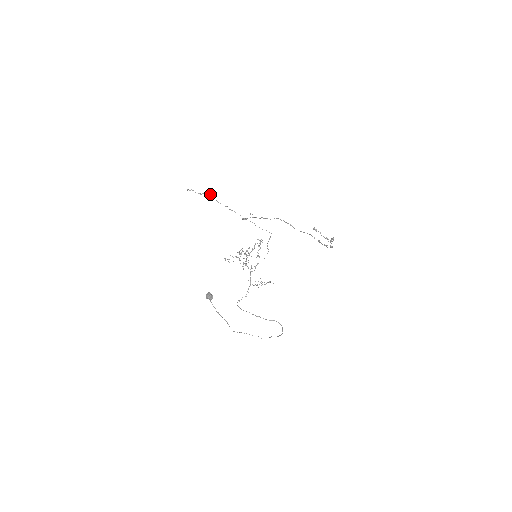
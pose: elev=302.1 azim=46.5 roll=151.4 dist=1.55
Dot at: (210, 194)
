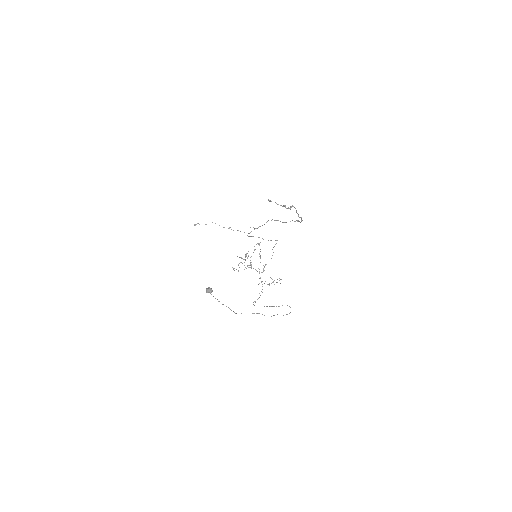
Dot at: occluded
